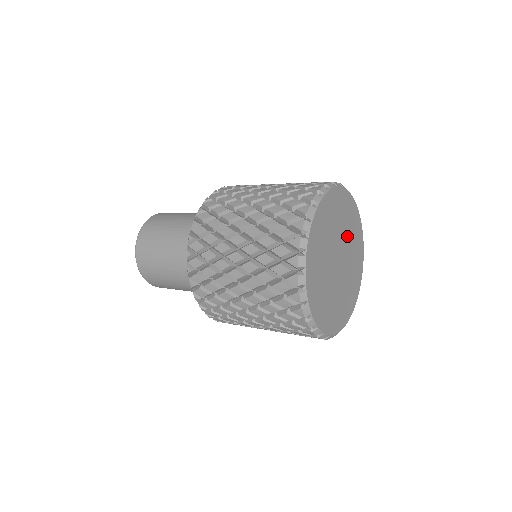
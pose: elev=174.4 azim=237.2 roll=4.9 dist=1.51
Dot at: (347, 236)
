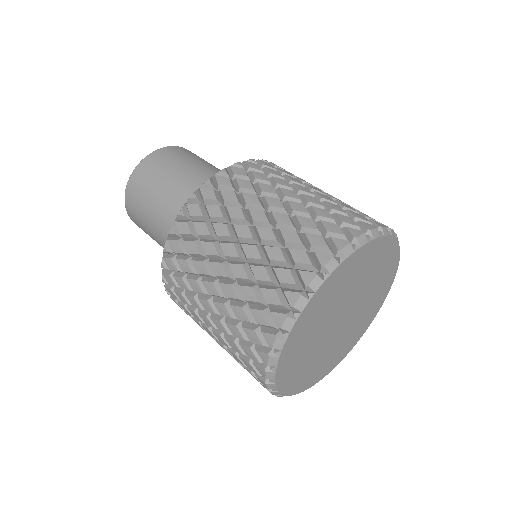
Dot at: (368, 287)
